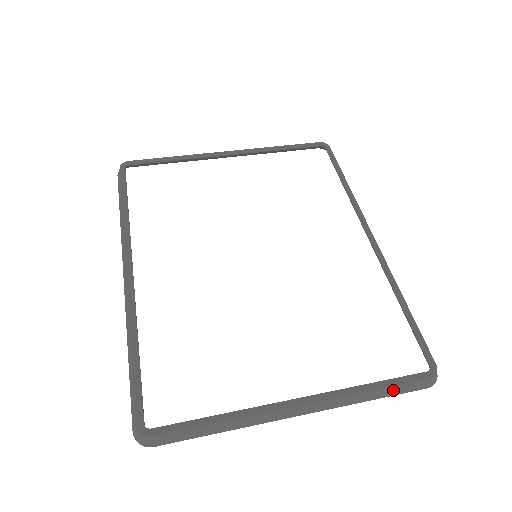
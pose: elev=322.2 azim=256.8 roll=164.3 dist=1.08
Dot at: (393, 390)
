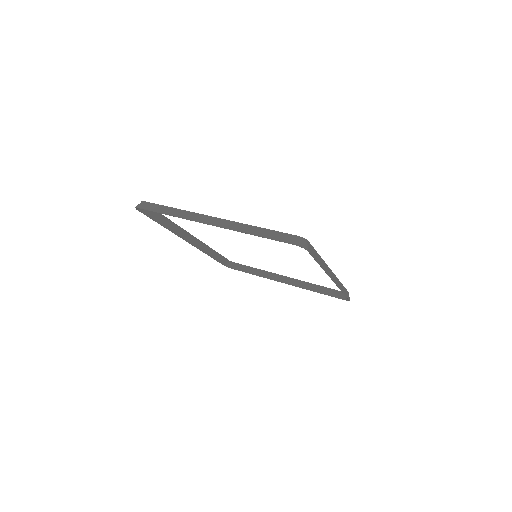
Dot at: (270, 234)
